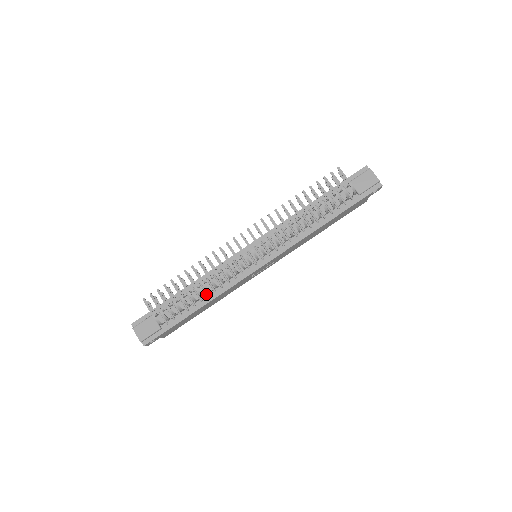
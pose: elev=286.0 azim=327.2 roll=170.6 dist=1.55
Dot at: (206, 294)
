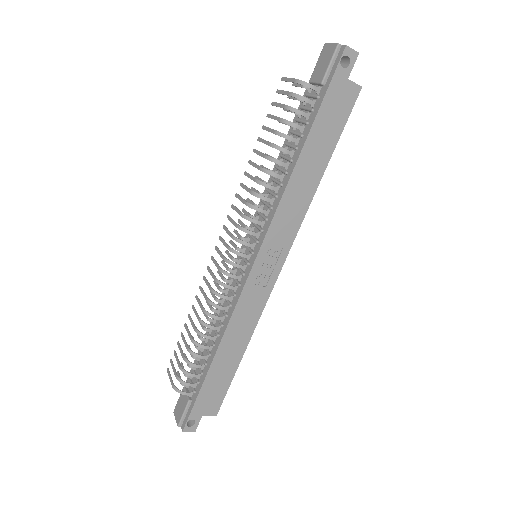
Dot at: (215, 334)
